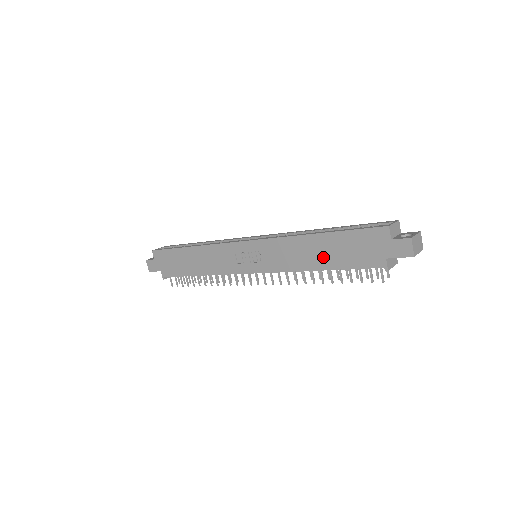
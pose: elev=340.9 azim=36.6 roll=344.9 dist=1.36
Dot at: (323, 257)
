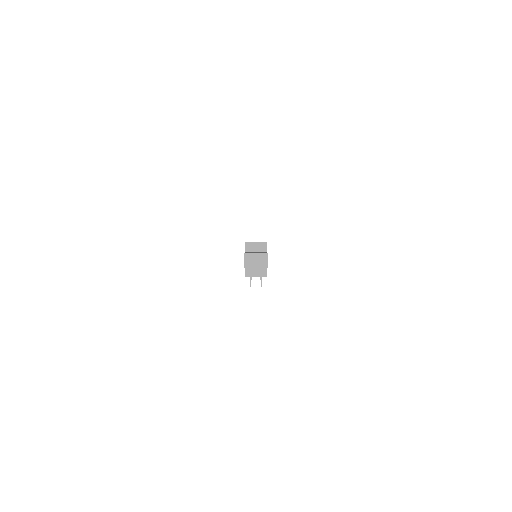
Dot at: occluded
